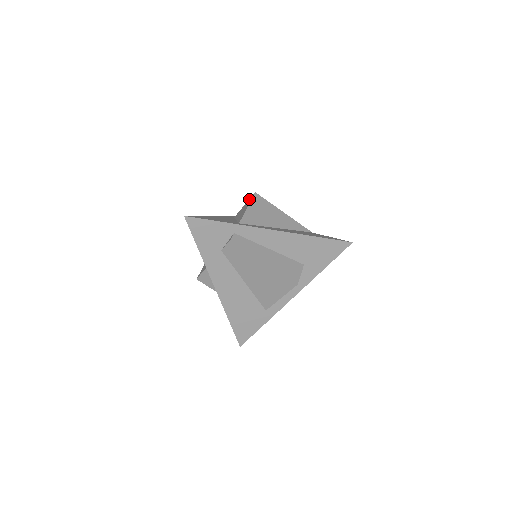
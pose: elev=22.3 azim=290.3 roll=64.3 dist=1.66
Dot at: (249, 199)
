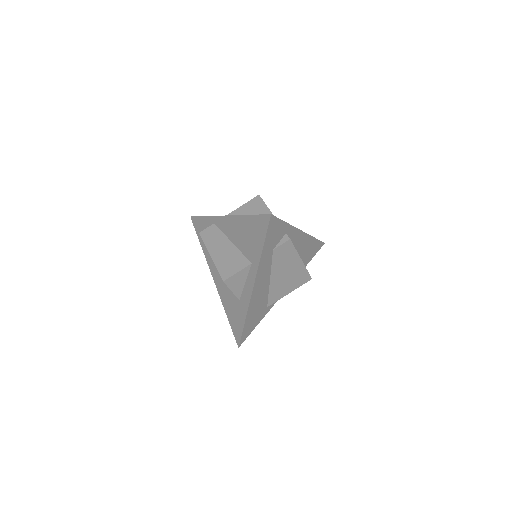
Dot at: (252, 201)
